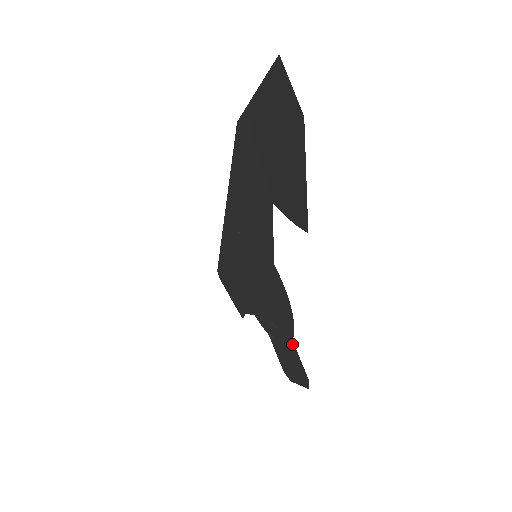
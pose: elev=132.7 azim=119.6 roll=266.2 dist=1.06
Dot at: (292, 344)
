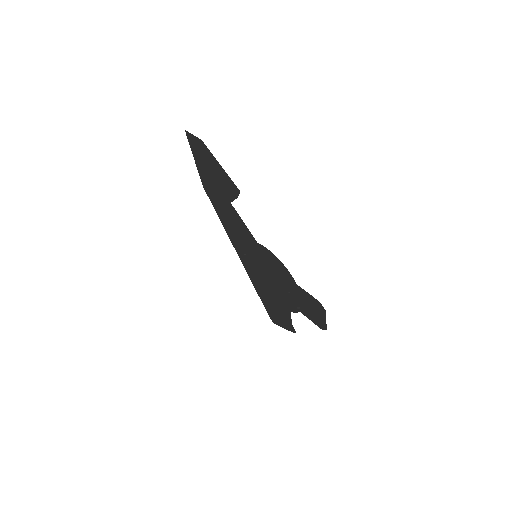
Dot at: (299, 289)
